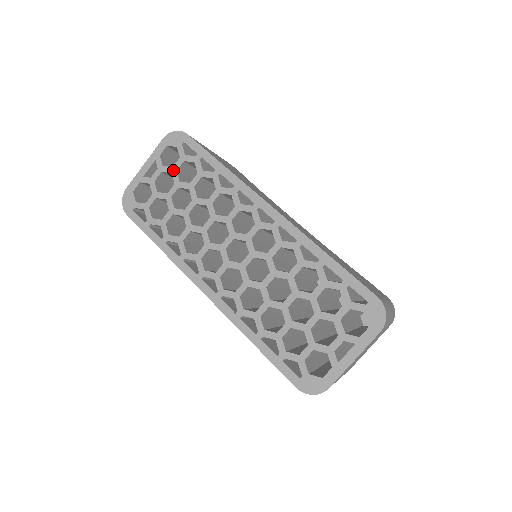
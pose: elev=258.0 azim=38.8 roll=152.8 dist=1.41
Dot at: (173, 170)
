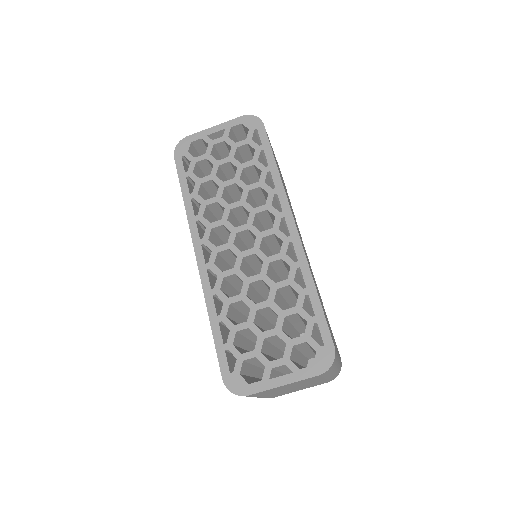
Dot at: (234, 145)
